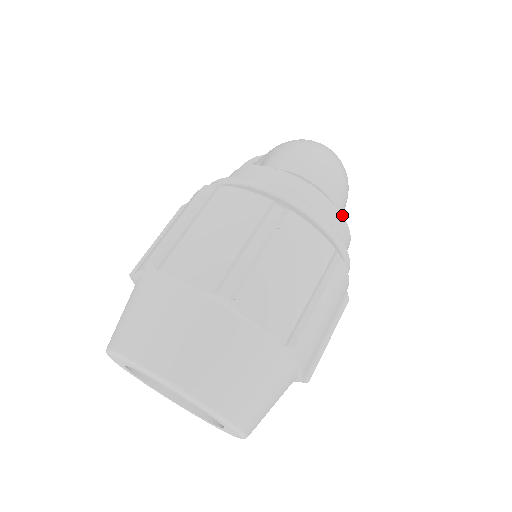
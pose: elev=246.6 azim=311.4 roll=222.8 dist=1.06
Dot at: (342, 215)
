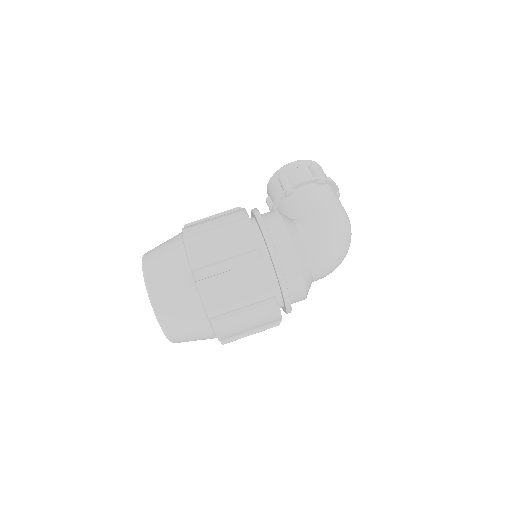
Dot at: occluded
